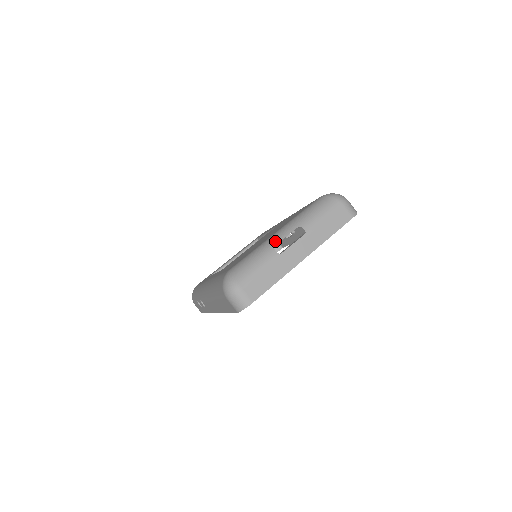
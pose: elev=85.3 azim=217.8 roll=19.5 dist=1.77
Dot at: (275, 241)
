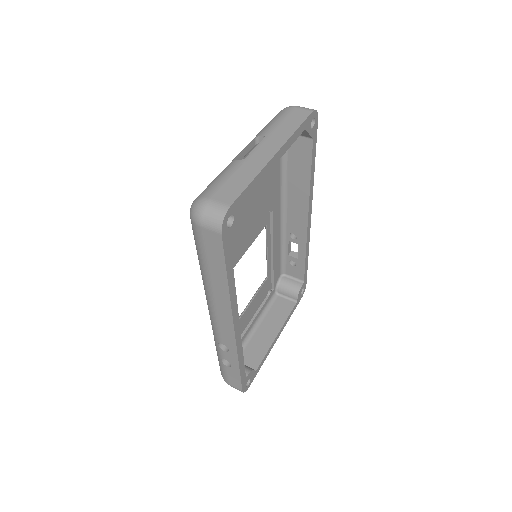
Dot at: (234, 158)
